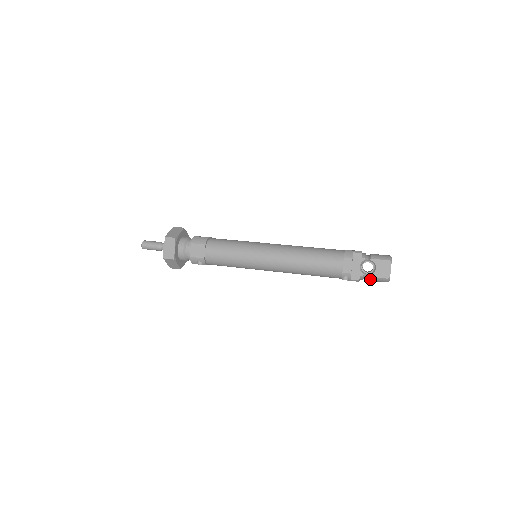
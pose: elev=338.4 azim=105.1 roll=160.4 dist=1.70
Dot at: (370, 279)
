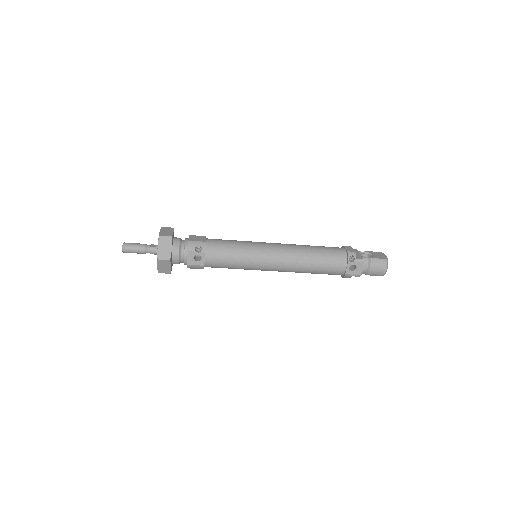
Dot at: (372, 262)
